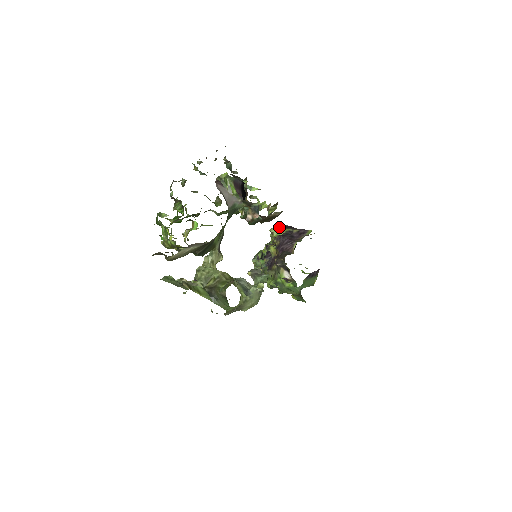
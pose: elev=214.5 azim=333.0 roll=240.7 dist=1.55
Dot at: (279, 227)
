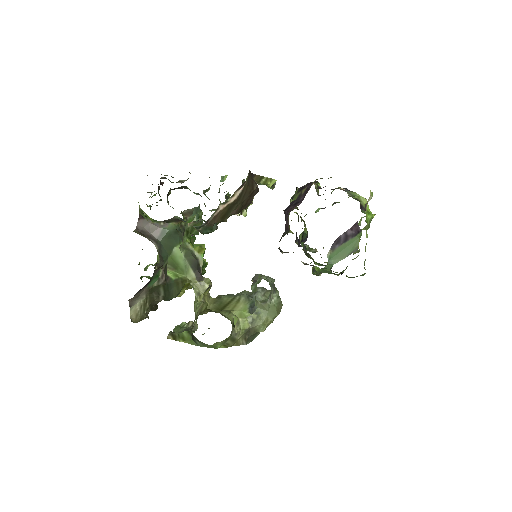
Dot at: (294, 194)
